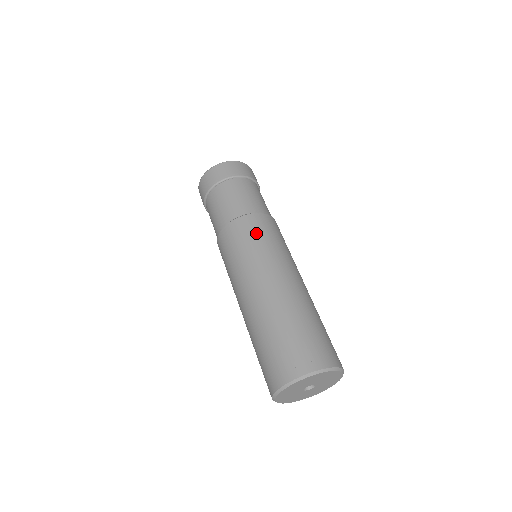
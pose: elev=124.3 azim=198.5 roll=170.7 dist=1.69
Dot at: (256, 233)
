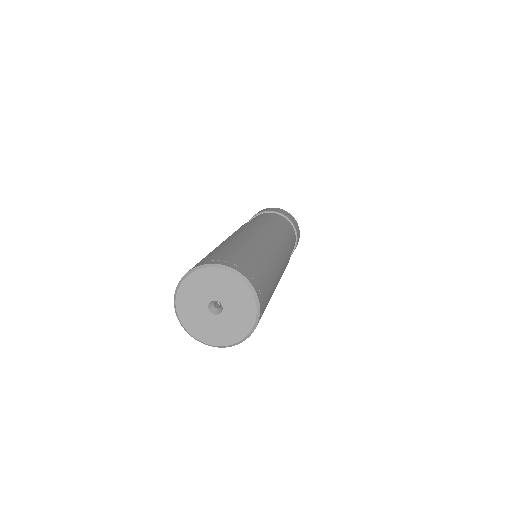
Dot at: (276, 231)
